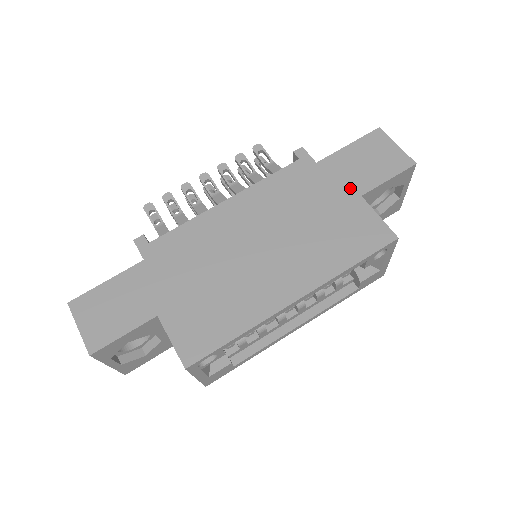
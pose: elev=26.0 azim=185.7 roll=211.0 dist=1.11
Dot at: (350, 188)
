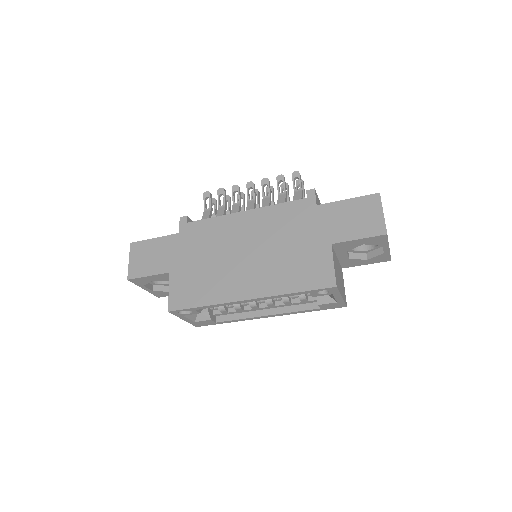
Dot at: (327, 235)
